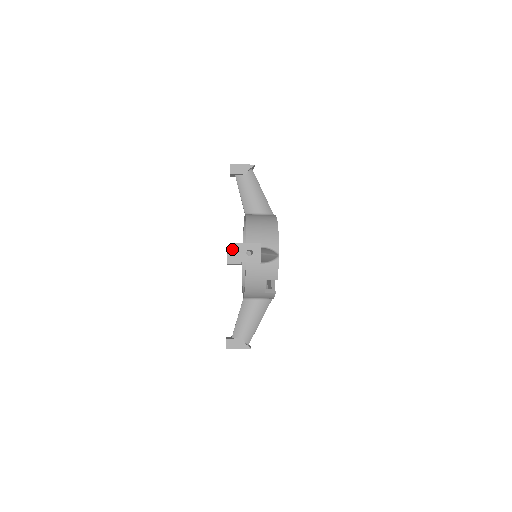
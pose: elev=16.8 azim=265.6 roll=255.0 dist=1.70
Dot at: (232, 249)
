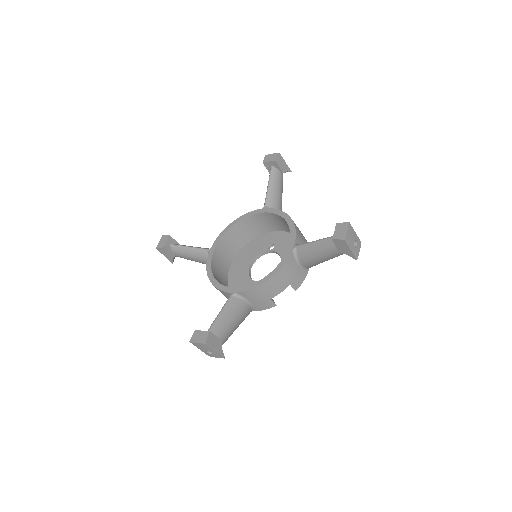
Dot at: (349, 229)
